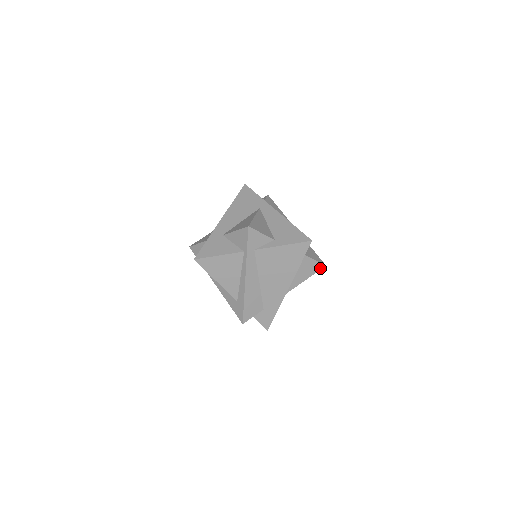
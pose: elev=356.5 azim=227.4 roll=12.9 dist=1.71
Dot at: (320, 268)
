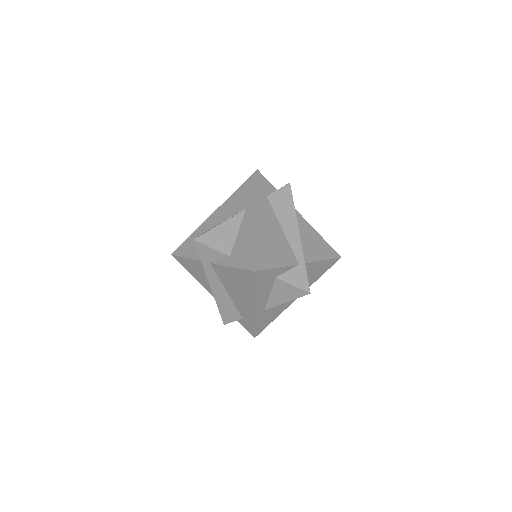
Dot at: (303, 294)
